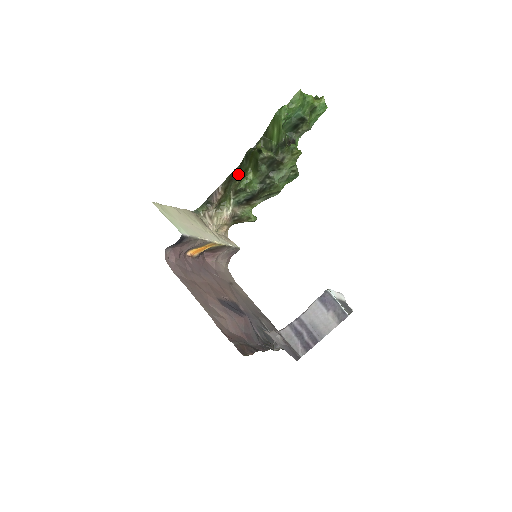
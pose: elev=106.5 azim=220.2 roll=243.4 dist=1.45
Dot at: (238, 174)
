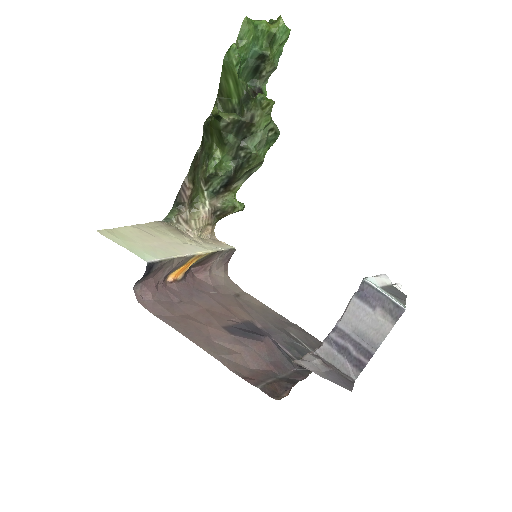
Dot at: (202, 156)
